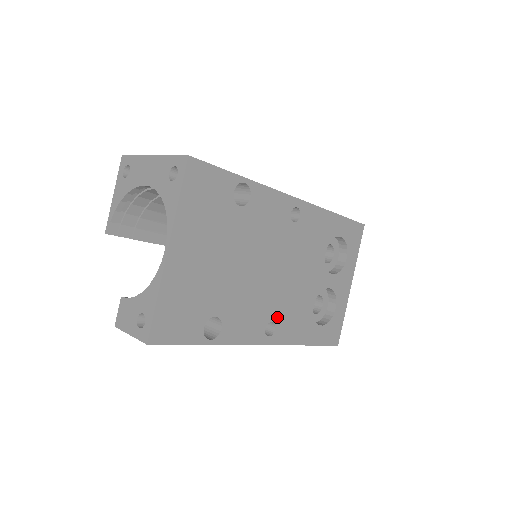
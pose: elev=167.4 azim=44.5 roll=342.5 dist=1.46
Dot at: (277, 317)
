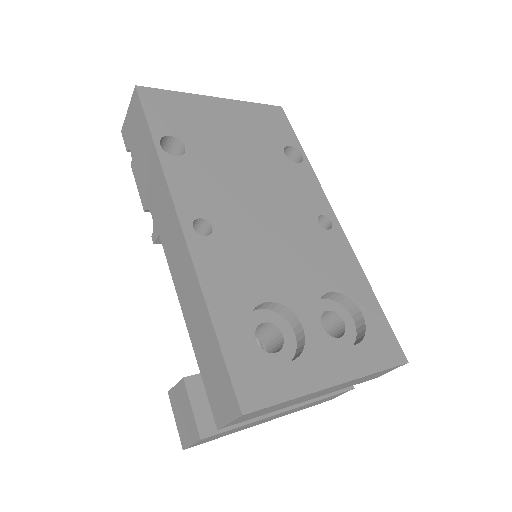
Dot at: (221, 234)
